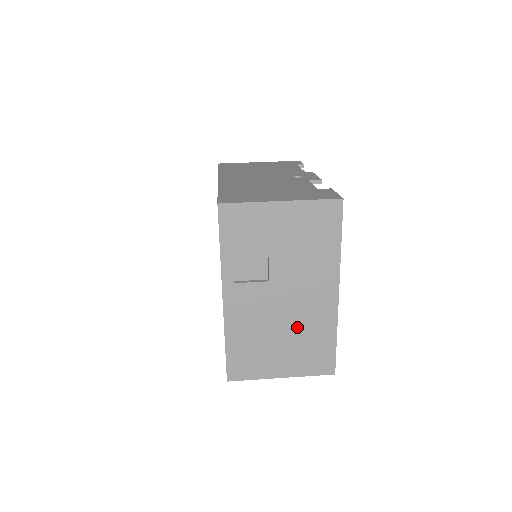
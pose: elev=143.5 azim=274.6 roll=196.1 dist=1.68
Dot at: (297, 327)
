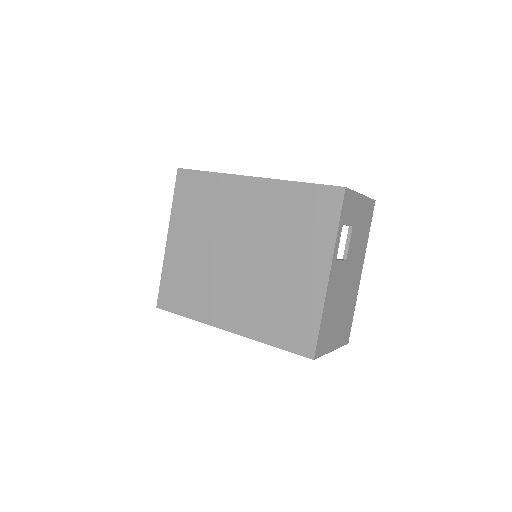
Dot at: (346, 302)
